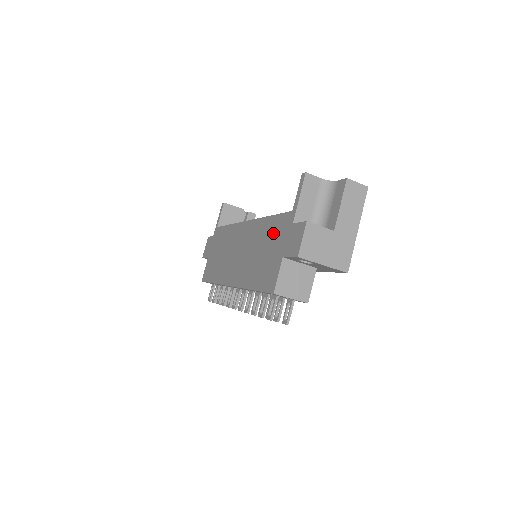
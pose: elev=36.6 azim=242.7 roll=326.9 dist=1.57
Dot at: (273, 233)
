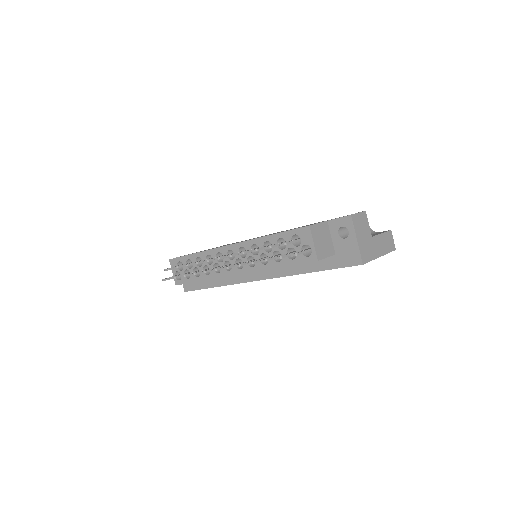
Dot at: occluded
